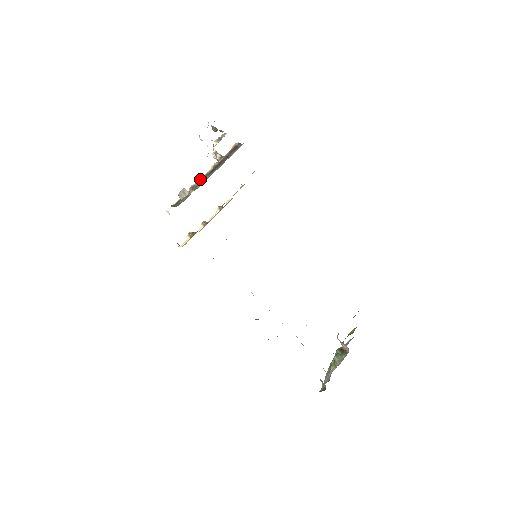
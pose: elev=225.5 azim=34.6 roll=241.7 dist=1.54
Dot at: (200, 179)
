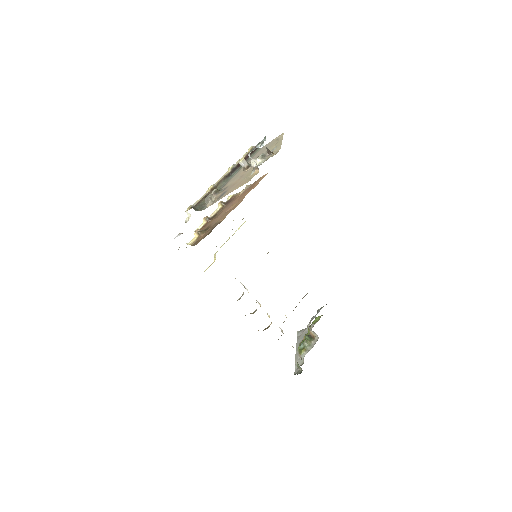
Dot at: (219, 181)
